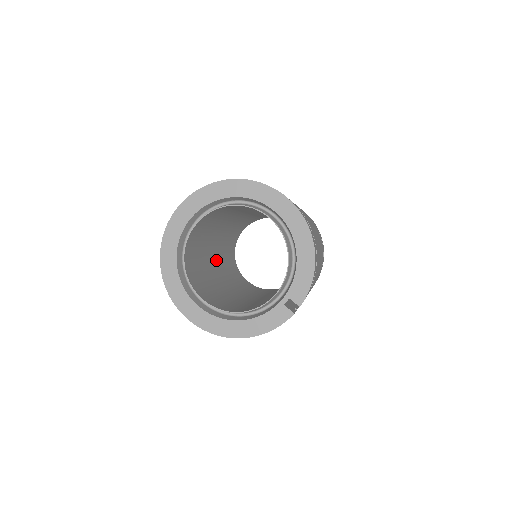
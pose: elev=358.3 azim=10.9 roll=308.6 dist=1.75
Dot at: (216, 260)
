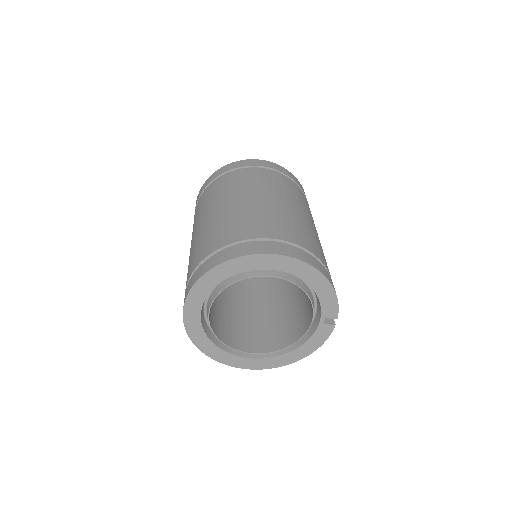
Dot at: occluded
